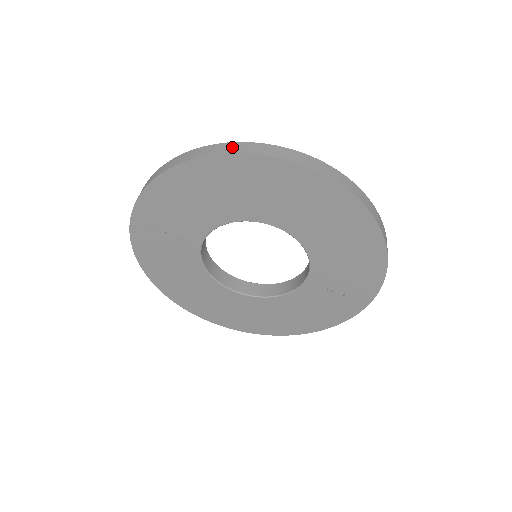
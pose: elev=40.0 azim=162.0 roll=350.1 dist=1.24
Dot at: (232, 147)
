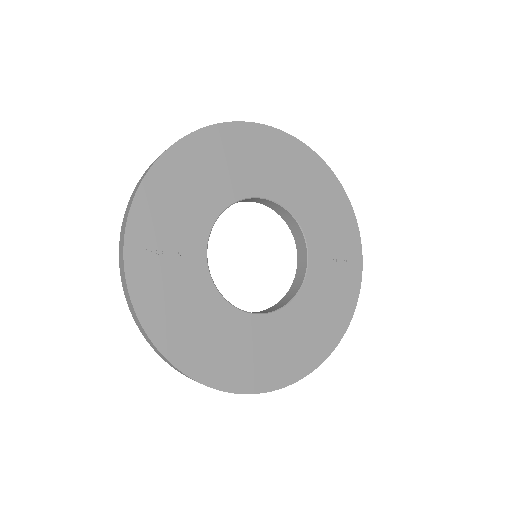
Dot at: occluded
